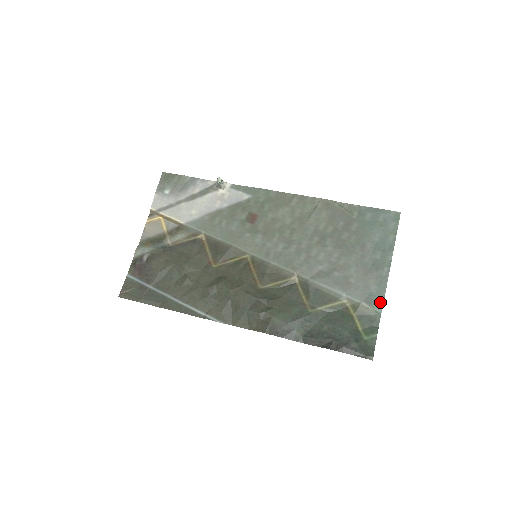
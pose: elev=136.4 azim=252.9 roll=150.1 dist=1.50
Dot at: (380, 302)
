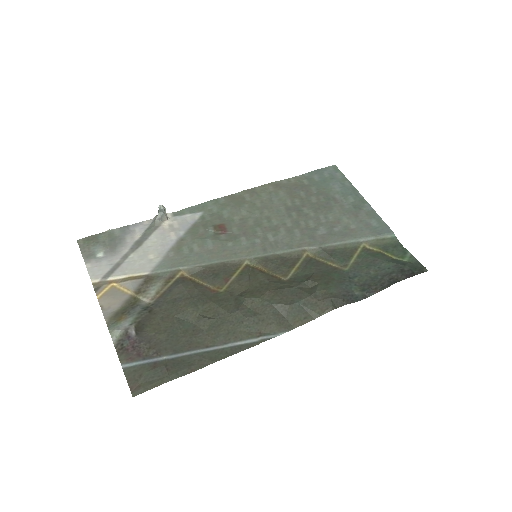
Dot at: (387, 229)
